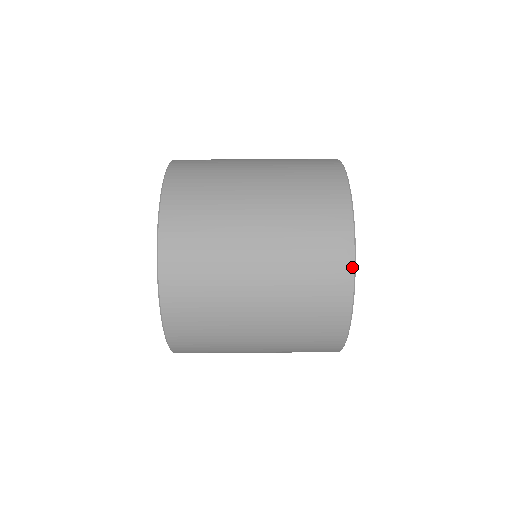
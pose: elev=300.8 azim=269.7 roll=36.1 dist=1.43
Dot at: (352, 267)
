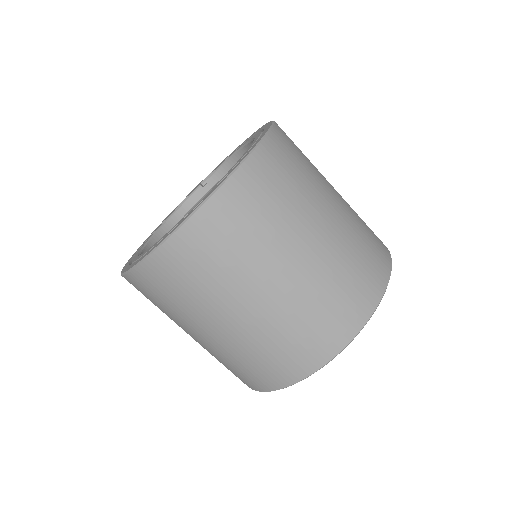
Dot at: occluded
